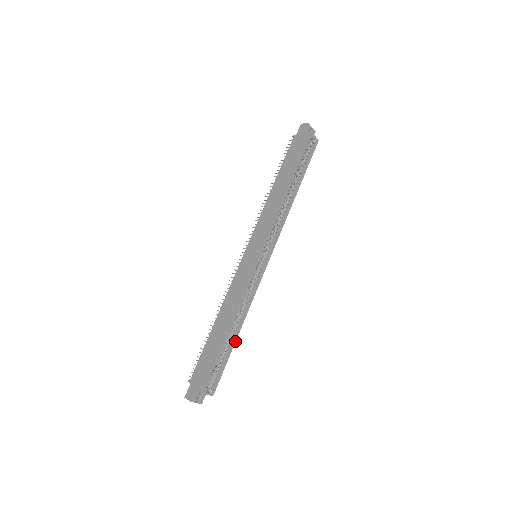
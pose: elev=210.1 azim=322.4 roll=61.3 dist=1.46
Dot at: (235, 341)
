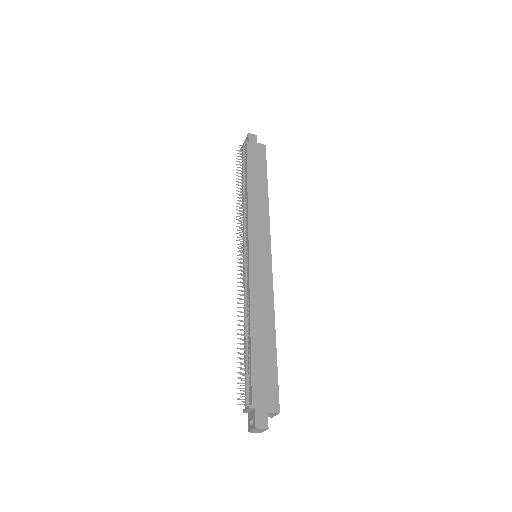
Dot at: occluded
